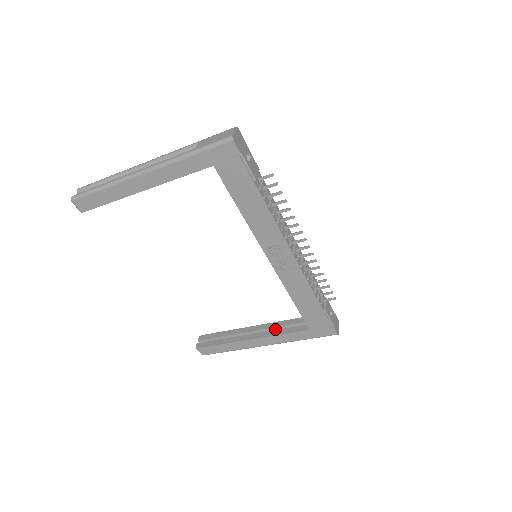
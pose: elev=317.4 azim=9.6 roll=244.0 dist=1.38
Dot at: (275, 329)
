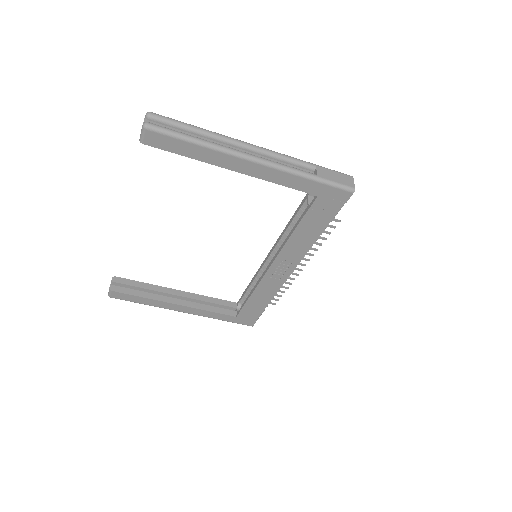
Dot at: (200, 302)
